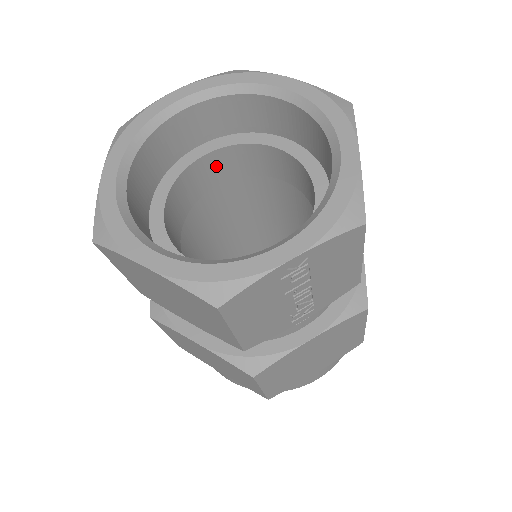
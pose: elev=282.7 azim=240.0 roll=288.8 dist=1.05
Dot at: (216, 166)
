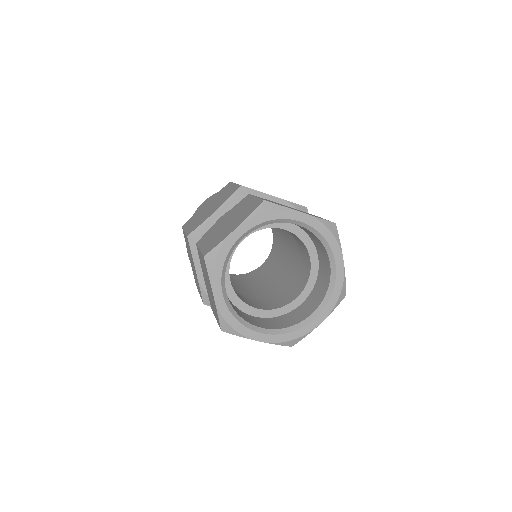
Dot at: occluded
